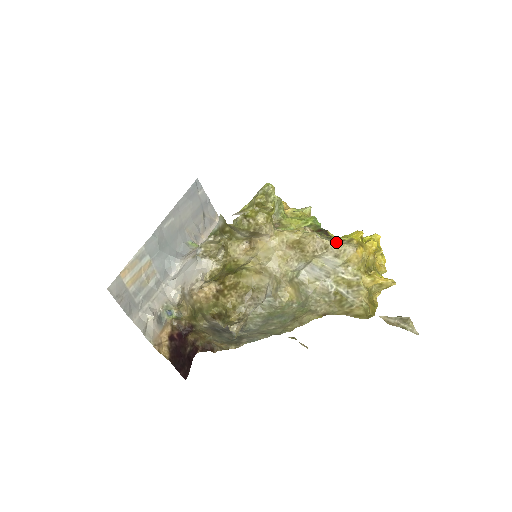
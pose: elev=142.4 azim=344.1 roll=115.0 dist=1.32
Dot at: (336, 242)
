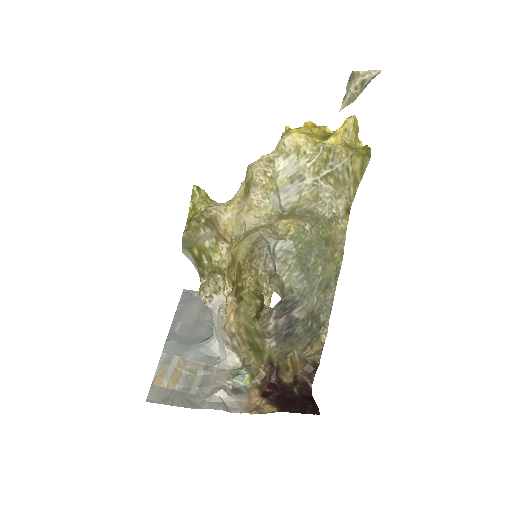
Dot at: (274, 152)
